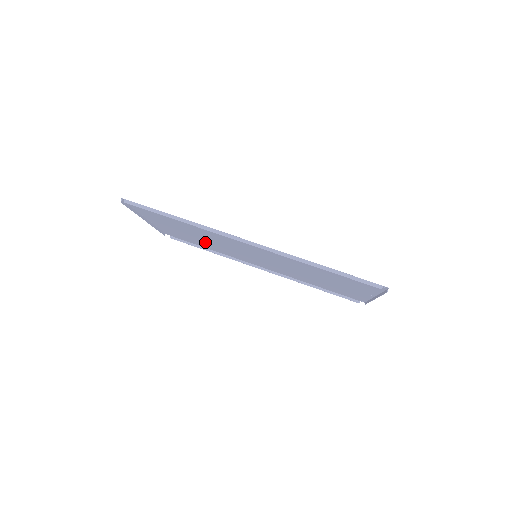
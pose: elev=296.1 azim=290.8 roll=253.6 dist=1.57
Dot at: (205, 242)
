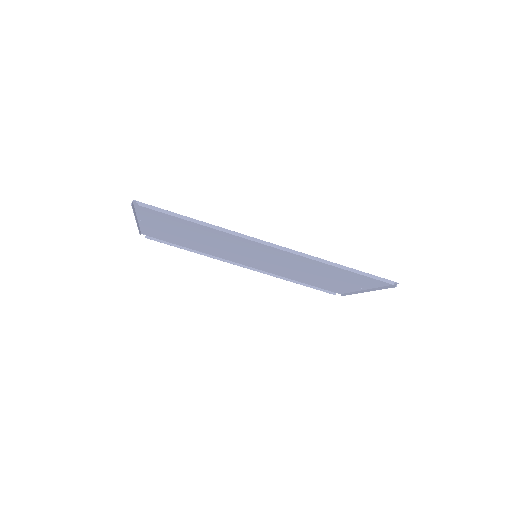
Dot at: (196, 242)
